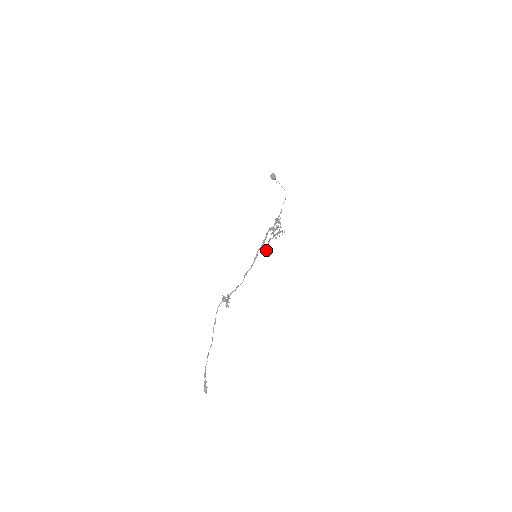
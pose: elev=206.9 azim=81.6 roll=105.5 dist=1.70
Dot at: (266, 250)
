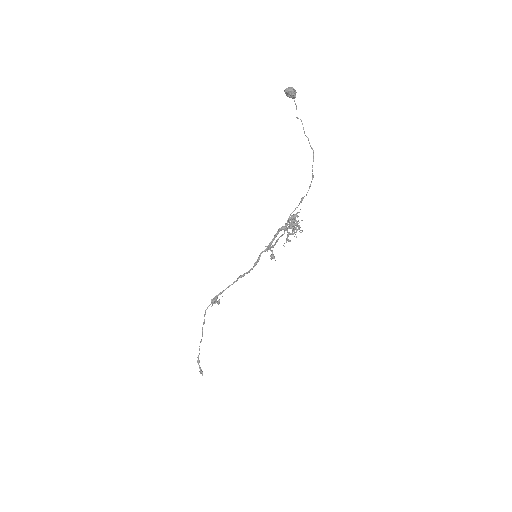
Dot at: occluded
